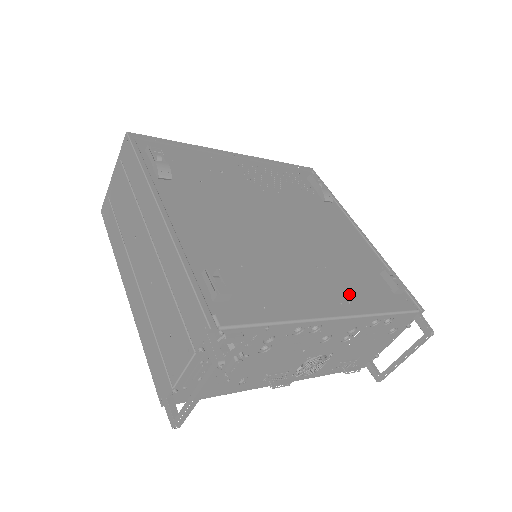
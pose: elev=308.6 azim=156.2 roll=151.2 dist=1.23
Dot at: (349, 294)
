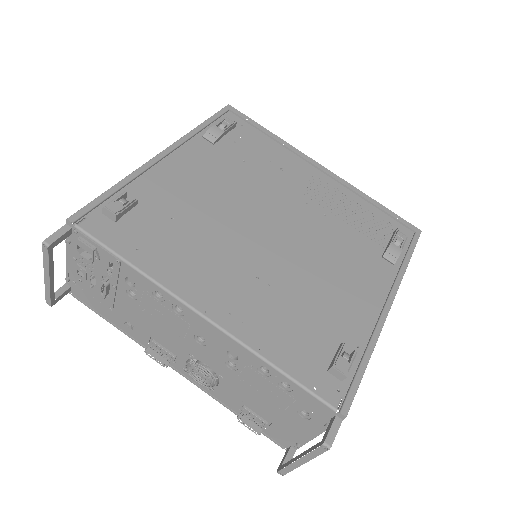
Dot at: (256, 319)
